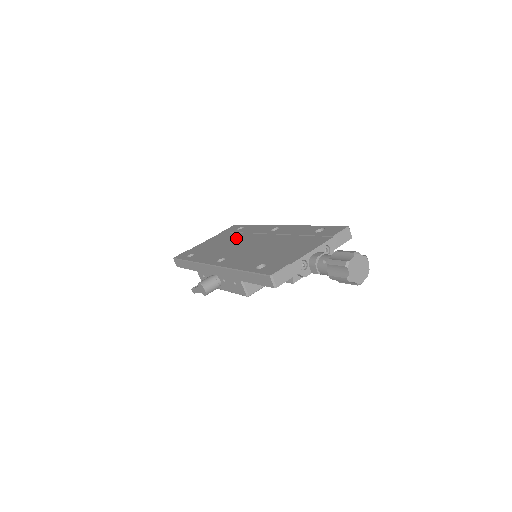
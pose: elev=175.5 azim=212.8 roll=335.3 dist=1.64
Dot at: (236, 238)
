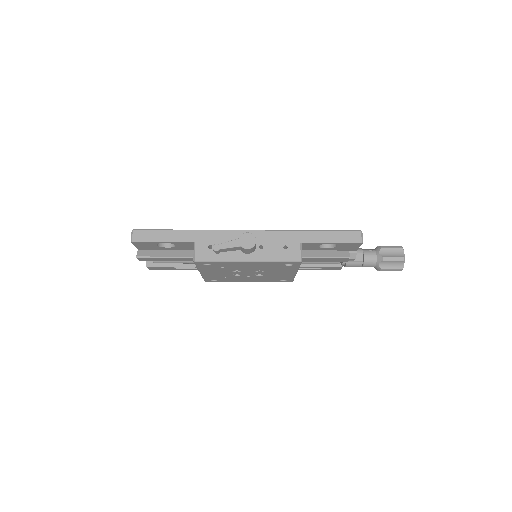
Dot at: occluded
